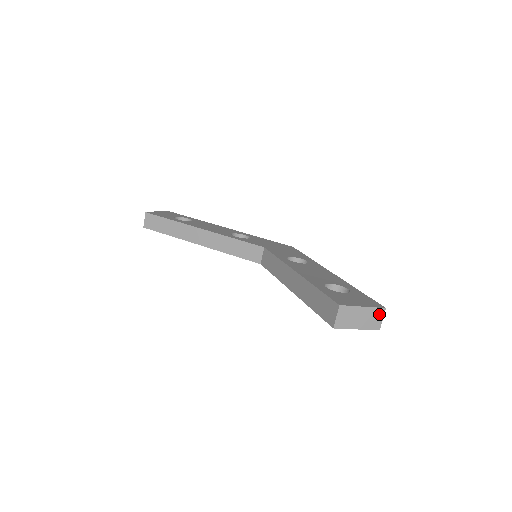
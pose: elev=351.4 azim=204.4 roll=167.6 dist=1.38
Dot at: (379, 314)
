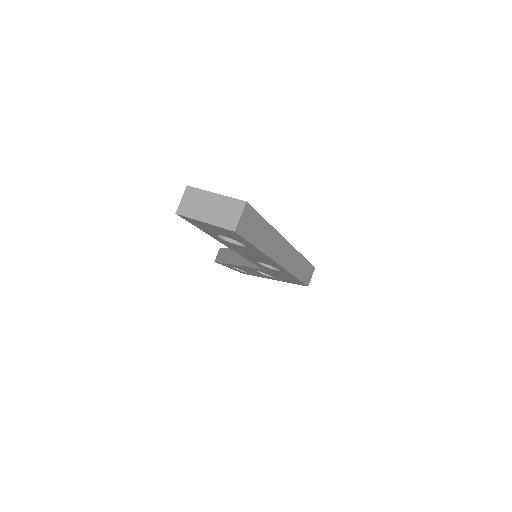
Dot at: (236, 208)
